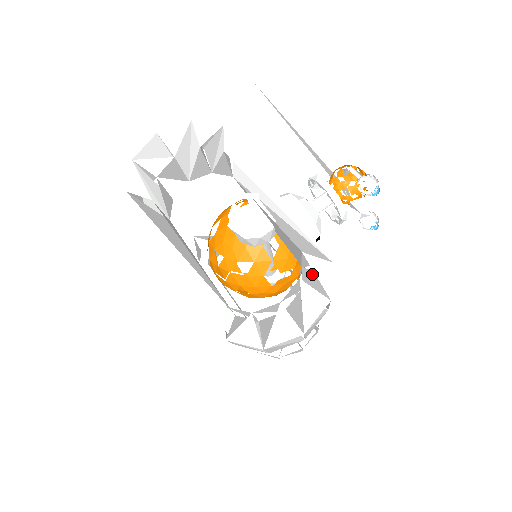
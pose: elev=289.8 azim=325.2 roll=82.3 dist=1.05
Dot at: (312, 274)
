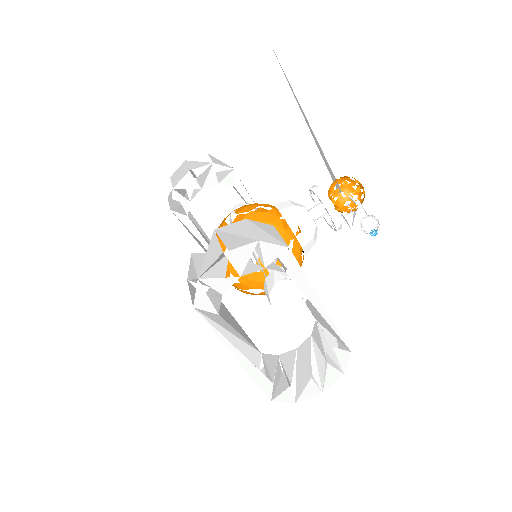
Dot at: (324, 330)
